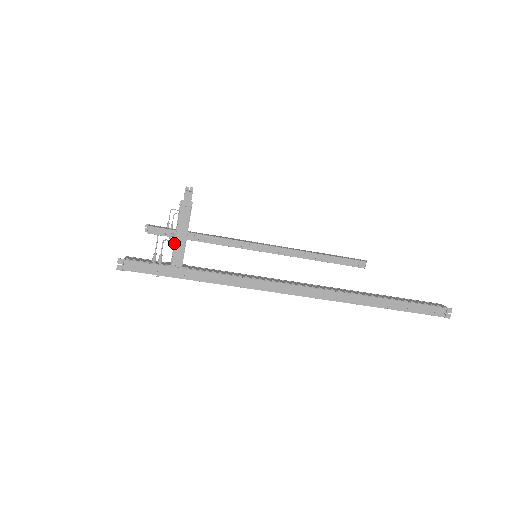
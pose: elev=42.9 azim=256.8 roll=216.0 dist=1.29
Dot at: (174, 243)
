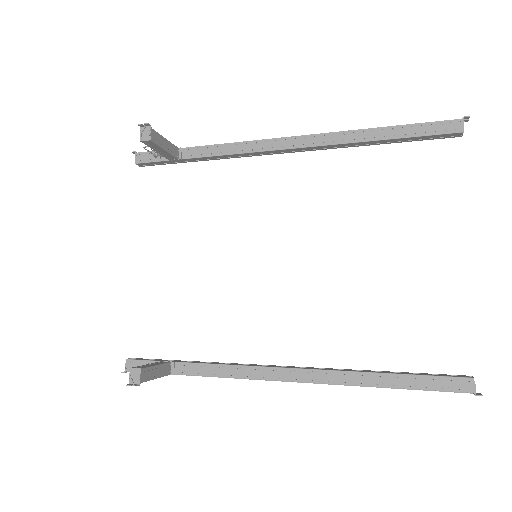
Dot at: occluded
